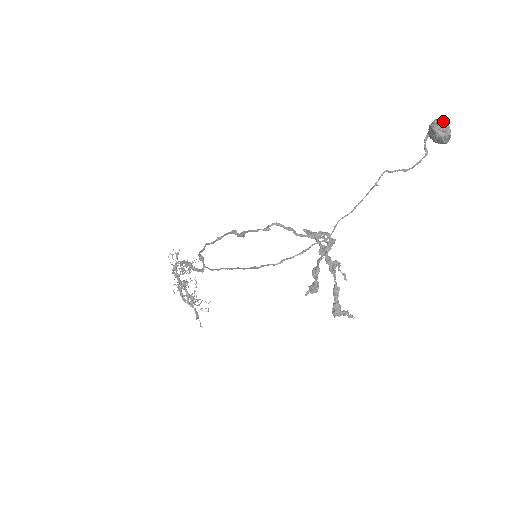
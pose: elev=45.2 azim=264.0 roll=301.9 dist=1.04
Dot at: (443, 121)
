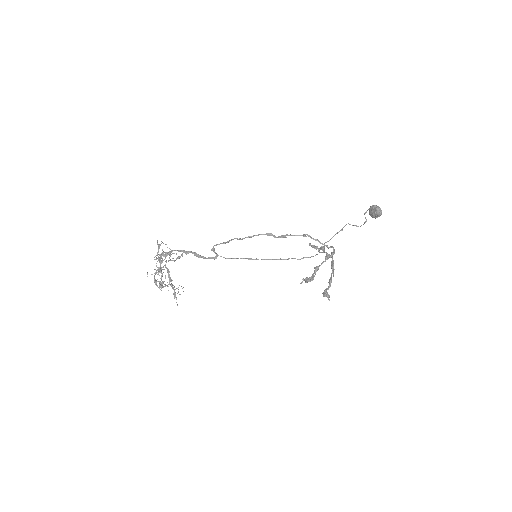
Dot at: (379, 207)
